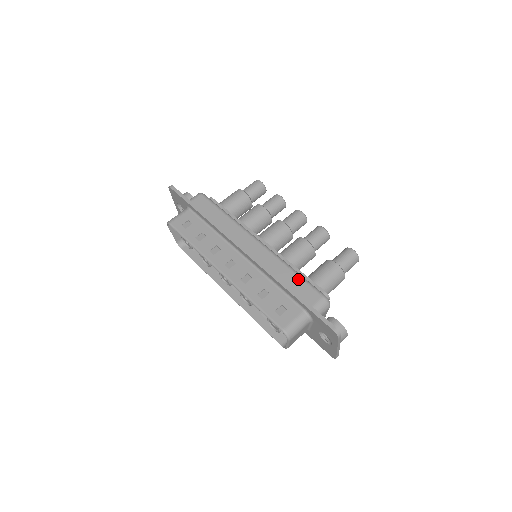
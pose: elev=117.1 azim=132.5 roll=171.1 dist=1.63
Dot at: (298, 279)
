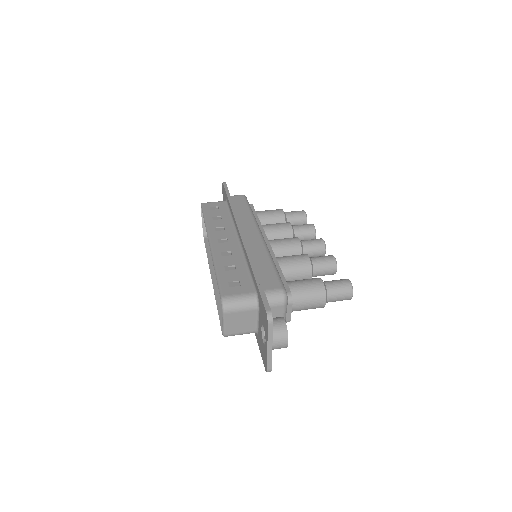
Dot at: (271, 268)
